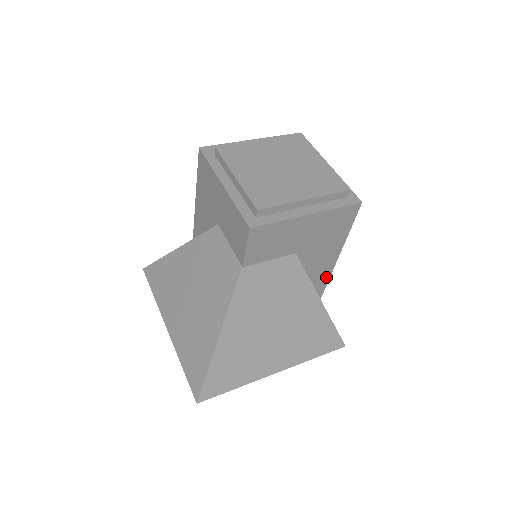
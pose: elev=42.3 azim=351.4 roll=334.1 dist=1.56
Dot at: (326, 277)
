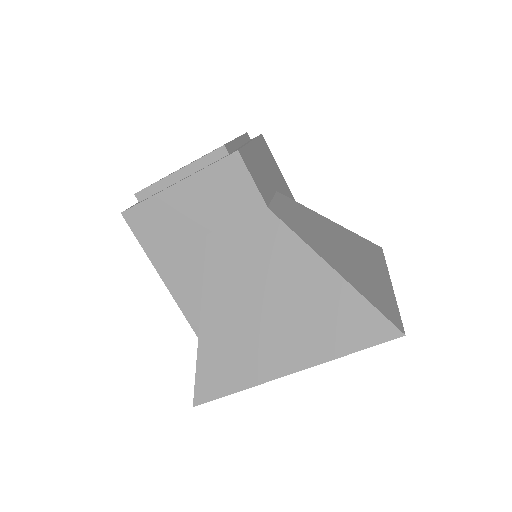
Dot at: occluded
